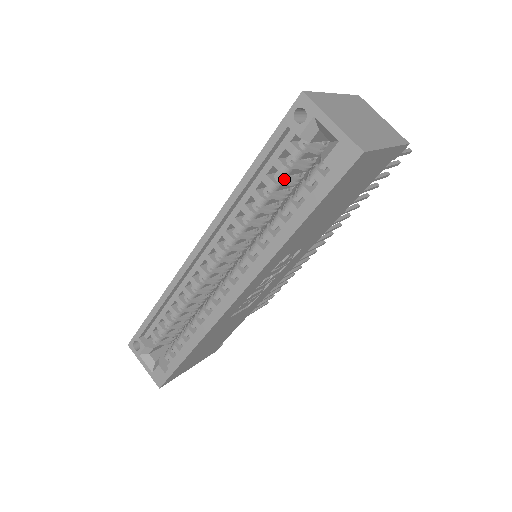
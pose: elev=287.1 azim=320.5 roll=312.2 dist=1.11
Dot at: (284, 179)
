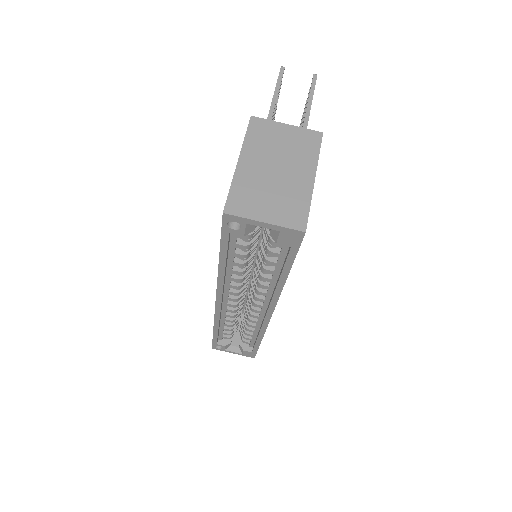
Dot at: occluded
